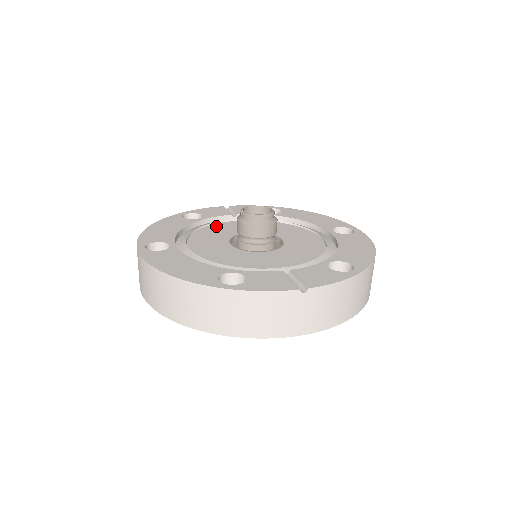
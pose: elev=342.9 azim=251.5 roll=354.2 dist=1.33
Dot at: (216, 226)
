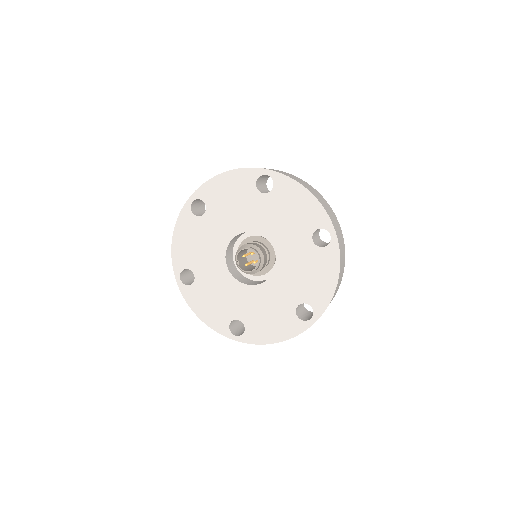
Dot at: occluded
